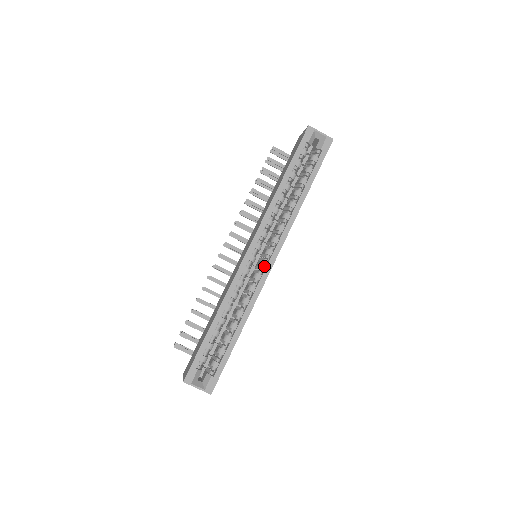
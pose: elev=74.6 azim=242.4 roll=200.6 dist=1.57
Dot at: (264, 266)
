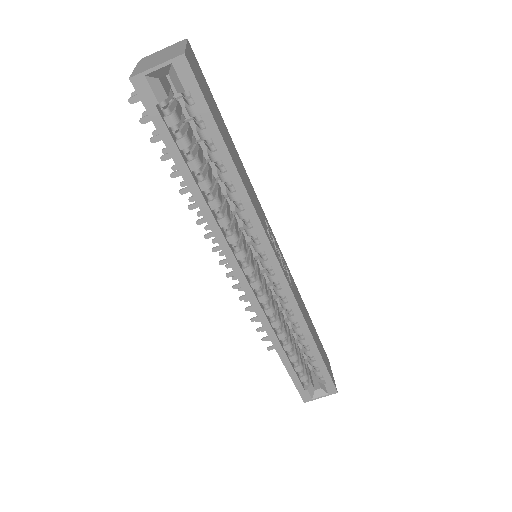
Dot at: (275, 280)
